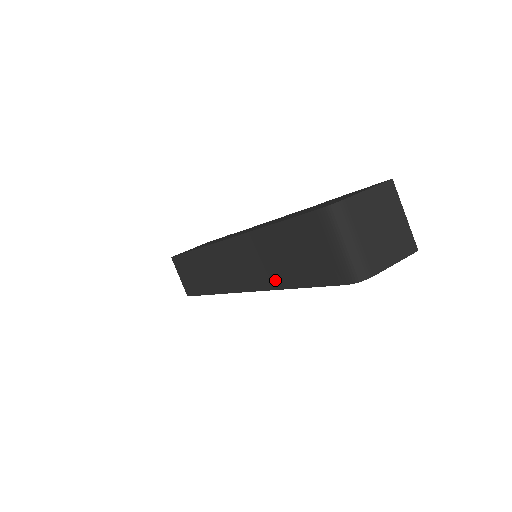
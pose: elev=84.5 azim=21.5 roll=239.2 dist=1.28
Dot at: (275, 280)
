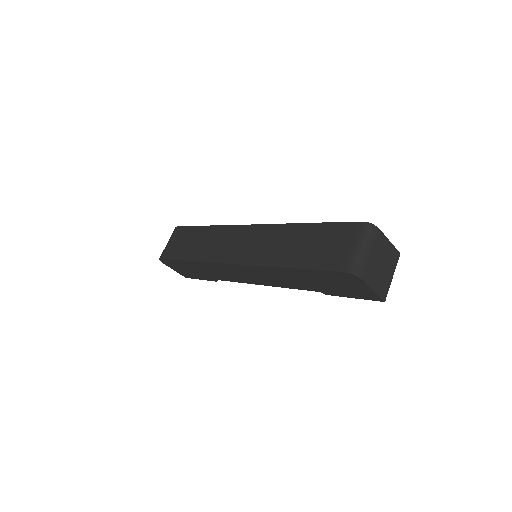
Dot at: (277, 259)
